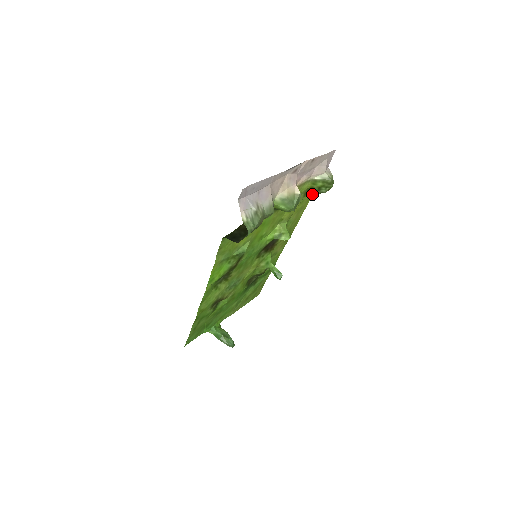
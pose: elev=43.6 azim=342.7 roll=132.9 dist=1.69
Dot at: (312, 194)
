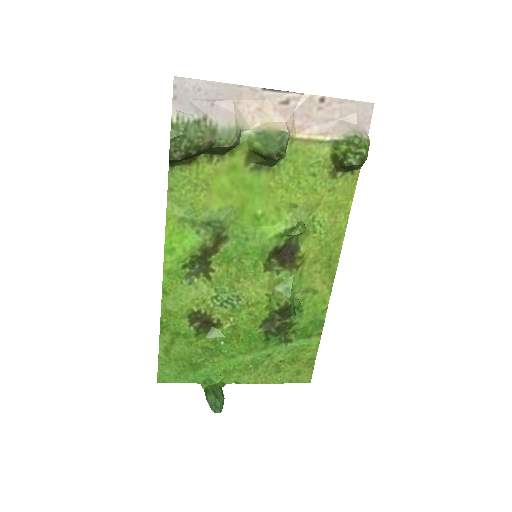
Dot at: (353, 185)
